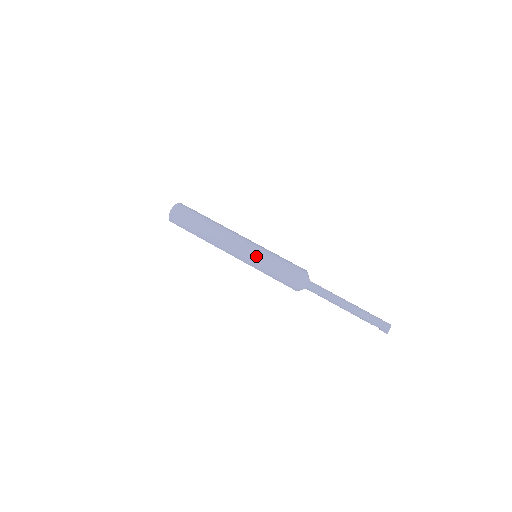
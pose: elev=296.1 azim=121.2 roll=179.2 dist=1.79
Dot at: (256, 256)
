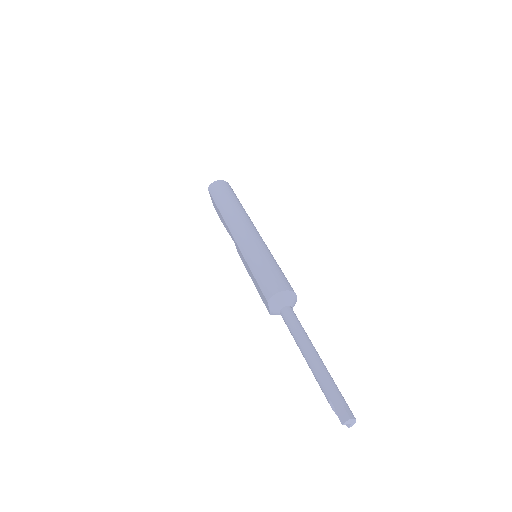
Dot at: (258, 246)
